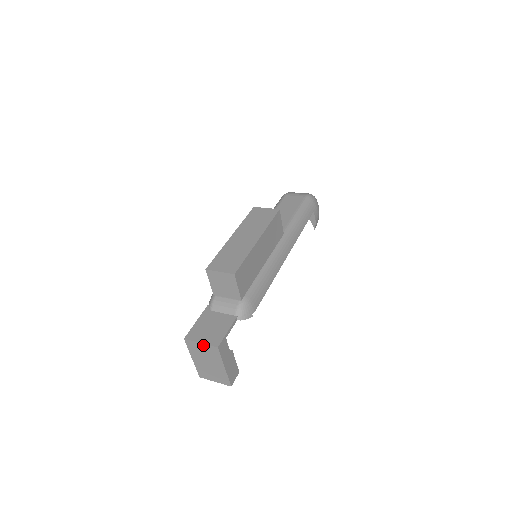
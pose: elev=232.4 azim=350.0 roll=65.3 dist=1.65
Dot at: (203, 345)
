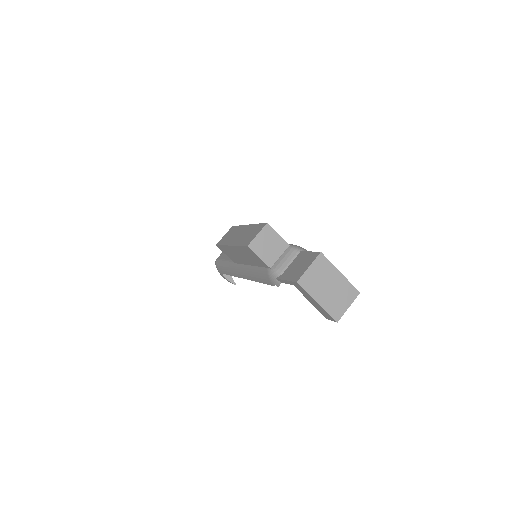
Dot at: (312, 267)
